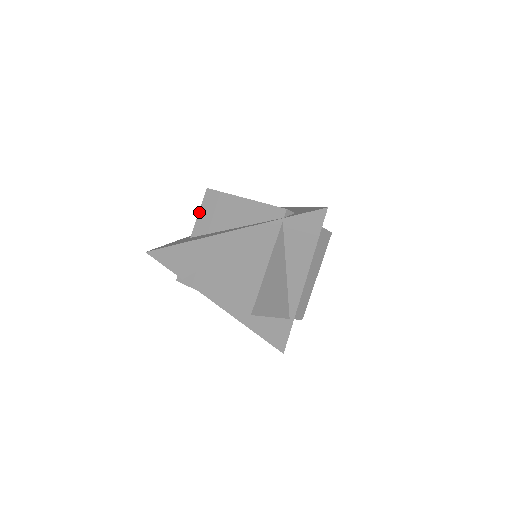
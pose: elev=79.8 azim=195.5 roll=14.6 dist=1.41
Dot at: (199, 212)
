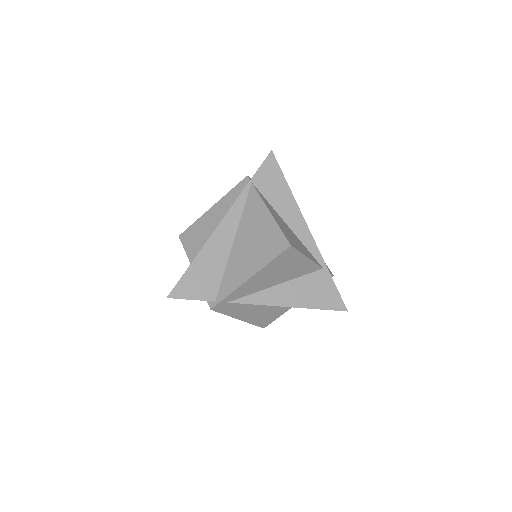
Dot at: (186, 253)
